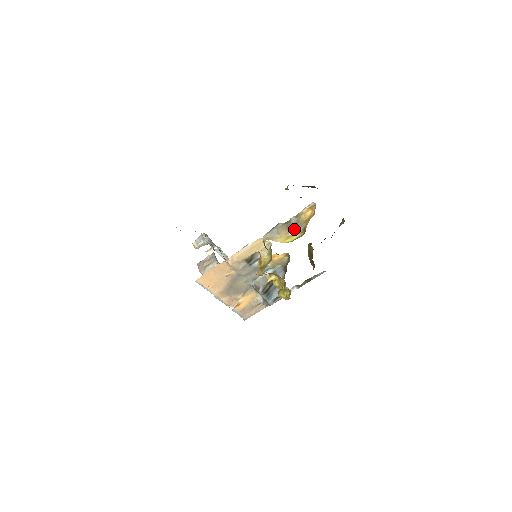
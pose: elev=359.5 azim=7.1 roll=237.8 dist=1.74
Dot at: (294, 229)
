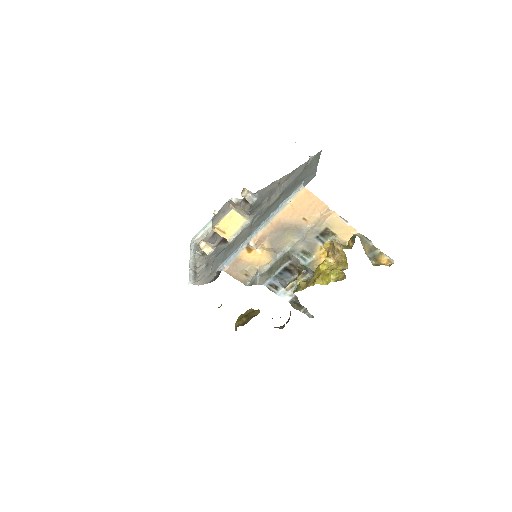
Dot at: (370, 257)
